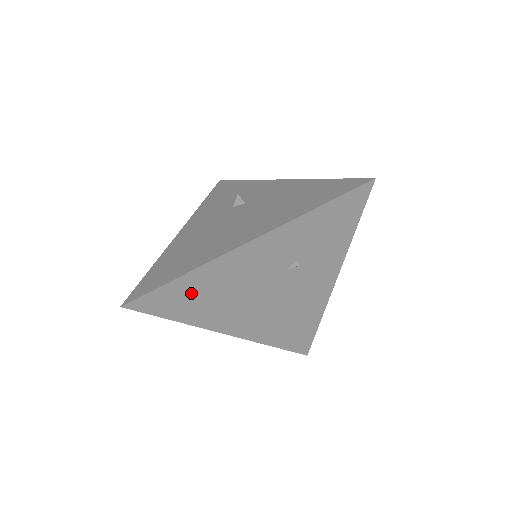
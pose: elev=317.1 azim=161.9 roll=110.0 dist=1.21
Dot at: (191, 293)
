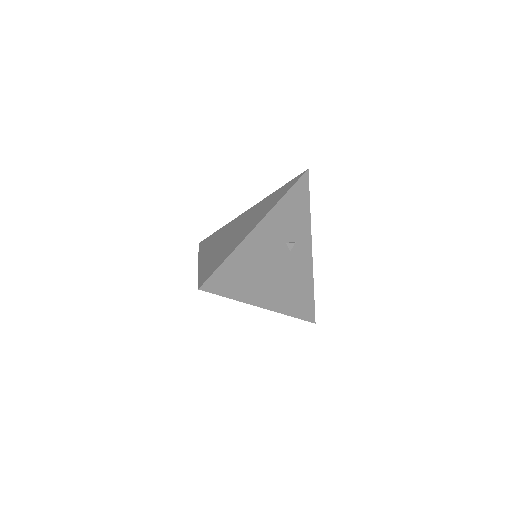
Dot at: occluded
